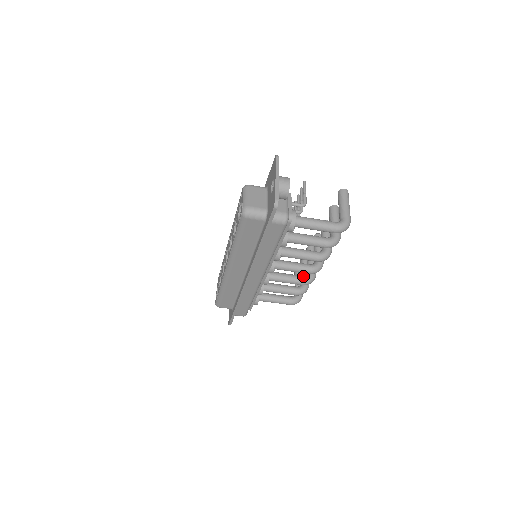
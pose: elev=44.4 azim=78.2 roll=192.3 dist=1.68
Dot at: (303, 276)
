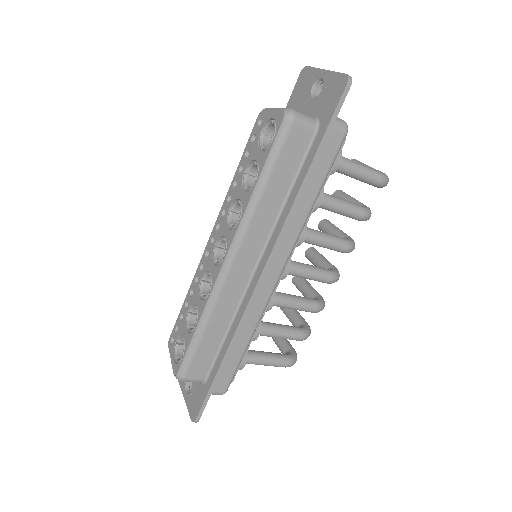
Dot at: occluded
